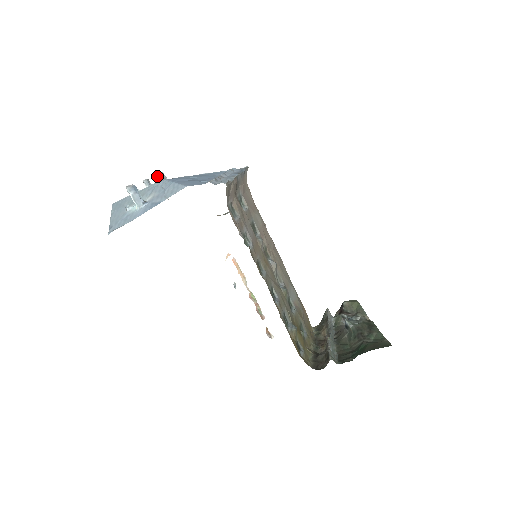
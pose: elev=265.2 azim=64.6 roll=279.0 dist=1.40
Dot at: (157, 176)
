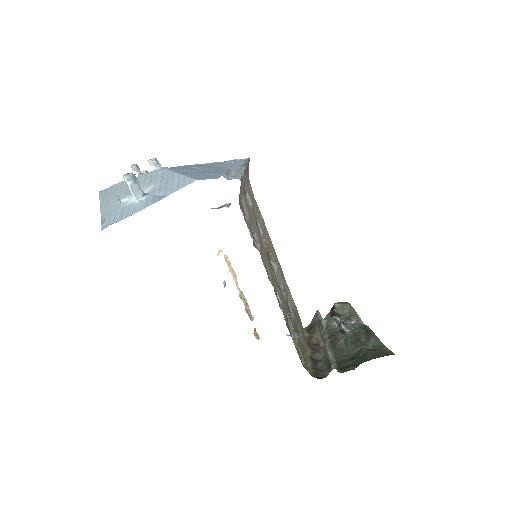
Dot at: (150, 162)
